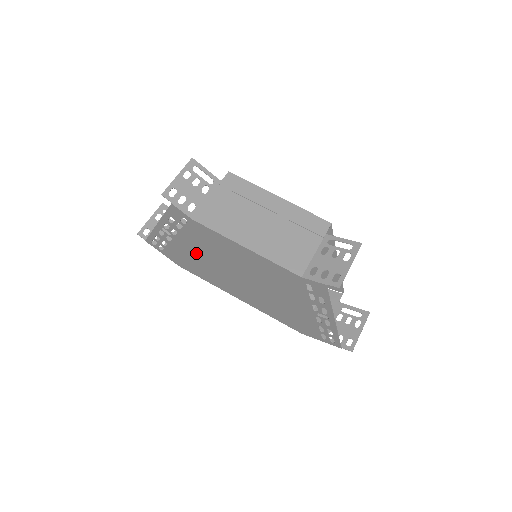
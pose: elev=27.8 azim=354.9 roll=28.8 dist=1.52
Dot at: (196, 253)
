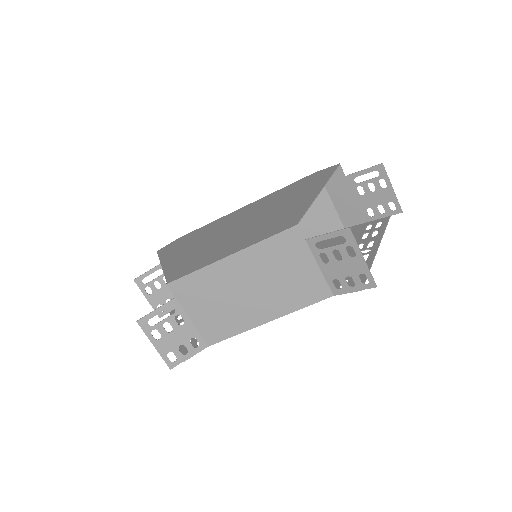
Dot at: occluded
